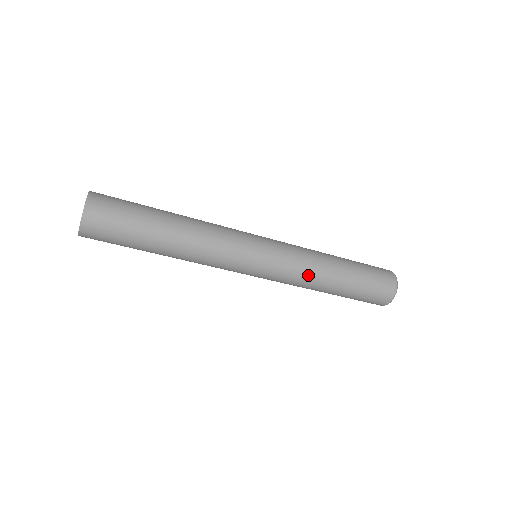
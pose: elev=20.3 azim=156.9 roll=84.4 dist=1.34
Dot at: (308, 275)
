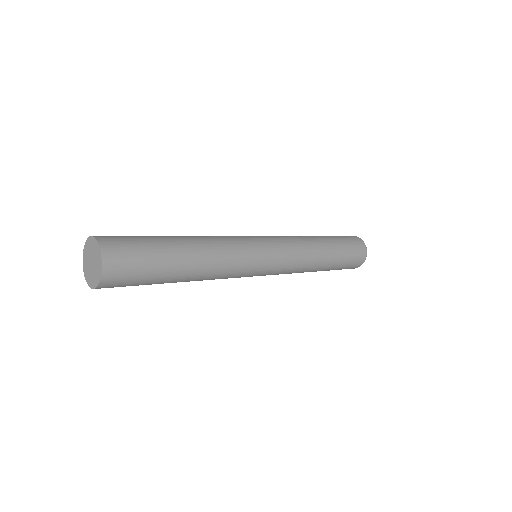
Dot at: (305, 261)
